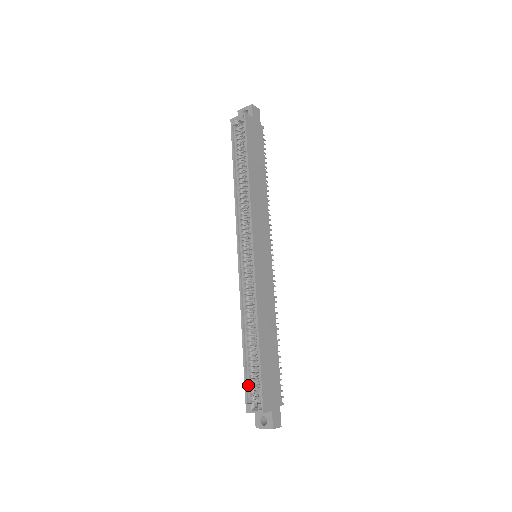
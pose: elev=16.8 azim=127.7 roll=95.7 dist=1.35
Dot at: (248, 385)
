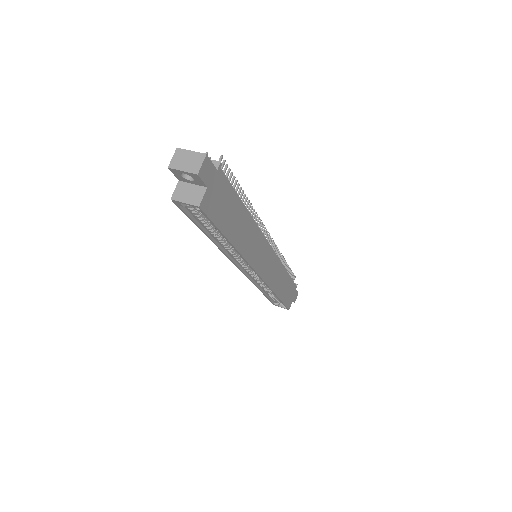
Dot at: (272, 300)
